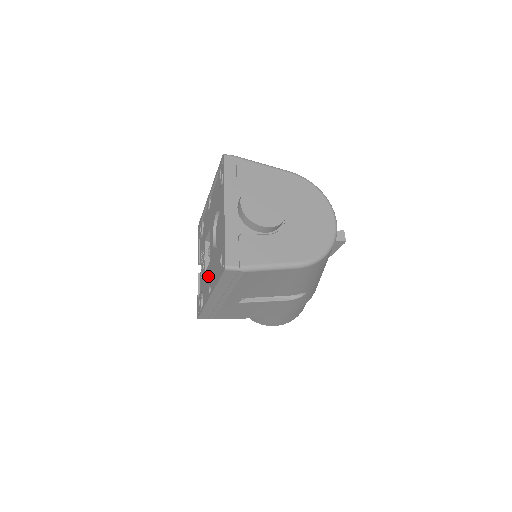
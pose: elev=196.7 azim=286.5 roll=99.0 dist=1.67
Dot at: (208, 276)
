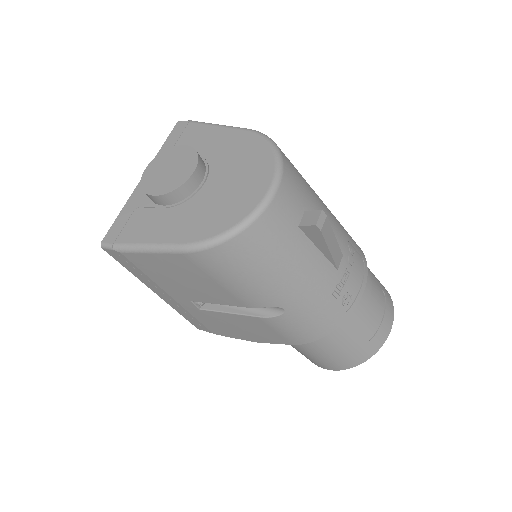
Dot at: occluded
